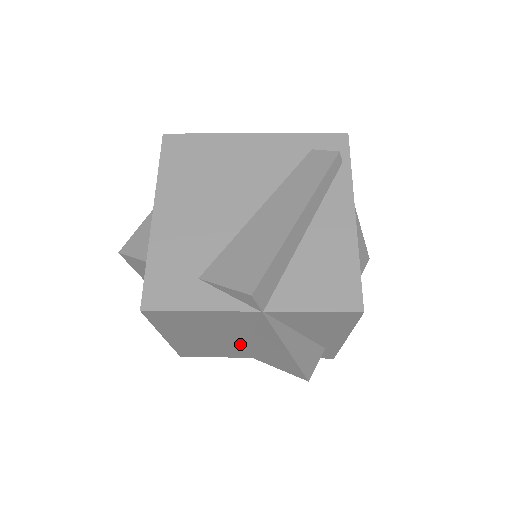
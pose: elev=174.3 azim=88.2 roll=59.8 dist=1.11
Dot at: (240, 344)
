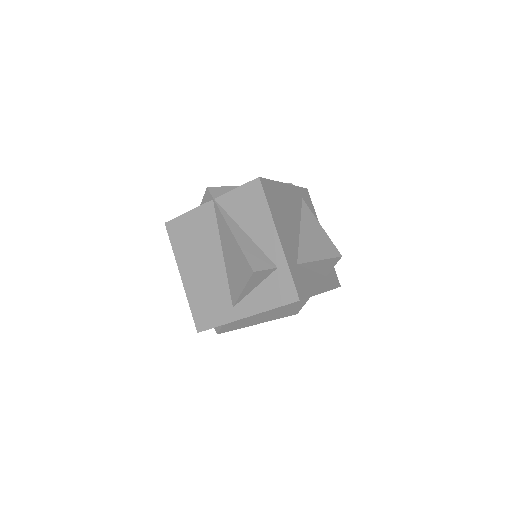
Dot at: (223, 277)
